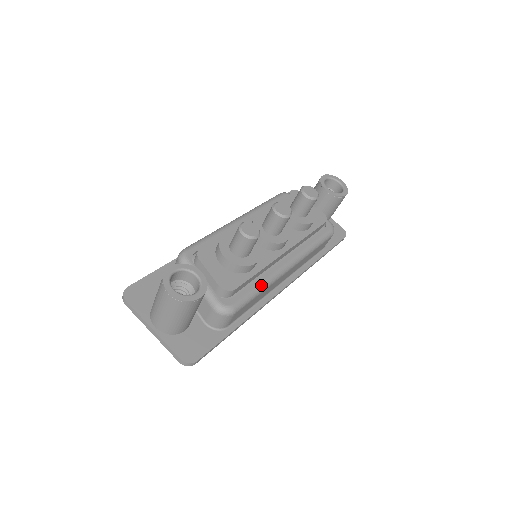
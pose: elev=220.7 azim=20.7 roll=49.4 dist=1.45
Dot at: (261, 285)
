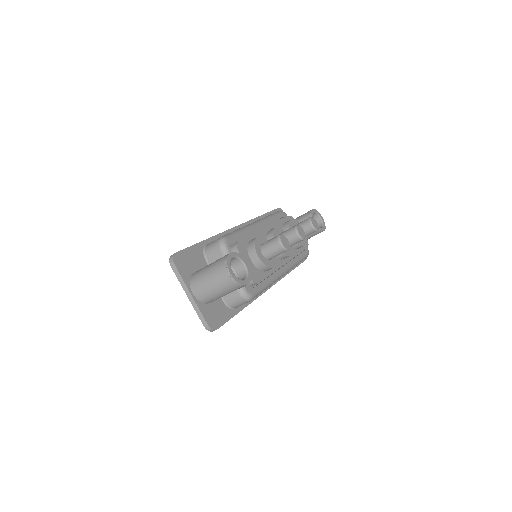
Dot at: (268, 283)
